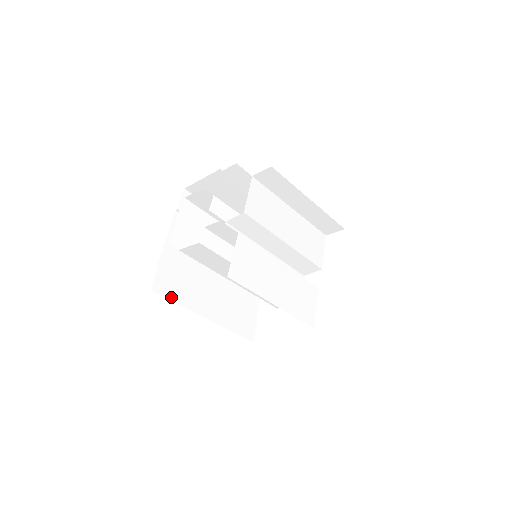
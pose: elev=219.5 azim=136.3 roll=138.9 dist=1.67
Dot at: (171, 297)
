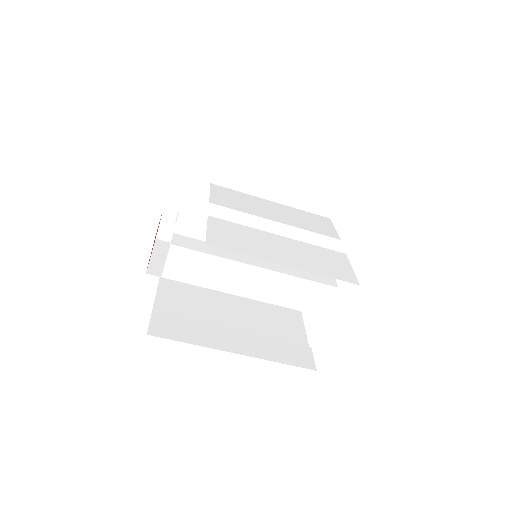
Dot at: (177, 338)
